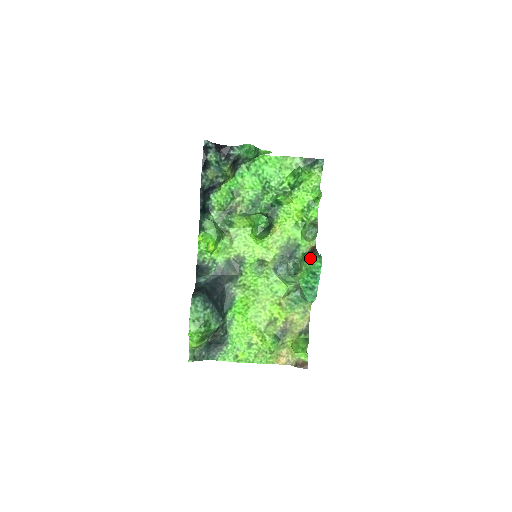
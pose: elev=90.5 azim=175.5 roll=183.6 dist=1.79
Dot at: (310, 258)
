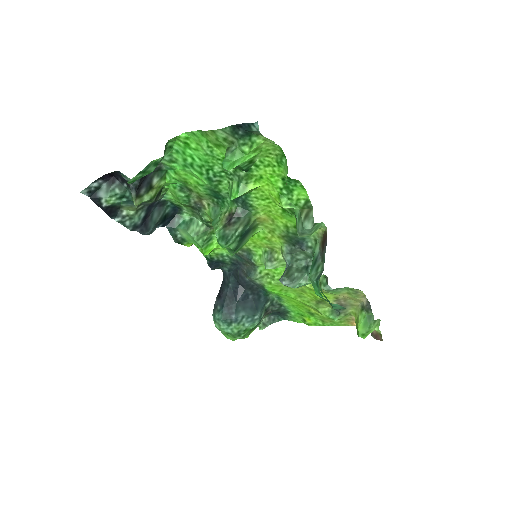
Dot at: (310, 279)
